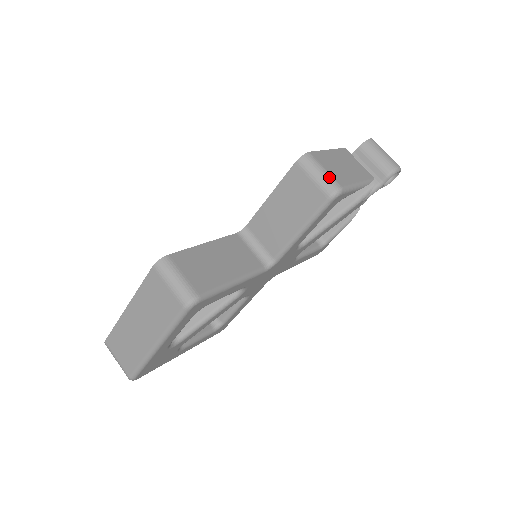
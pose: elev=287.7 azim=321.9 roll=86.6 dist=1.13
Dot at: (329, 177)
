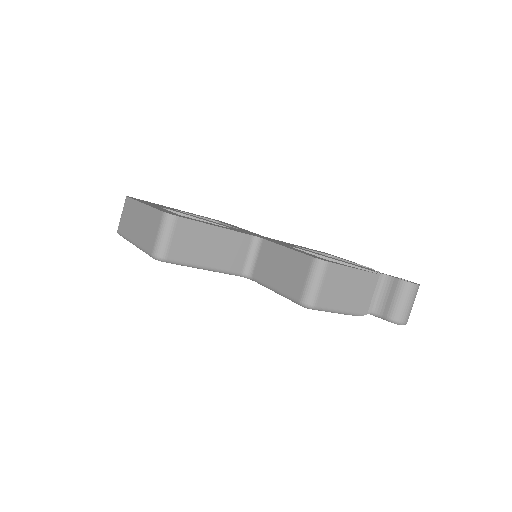
Dot at: (316, 292)
